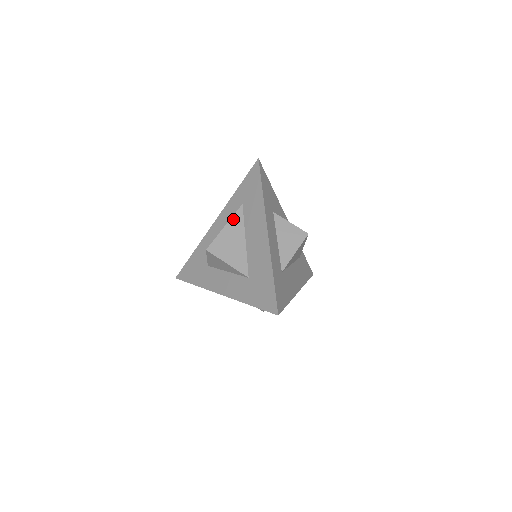
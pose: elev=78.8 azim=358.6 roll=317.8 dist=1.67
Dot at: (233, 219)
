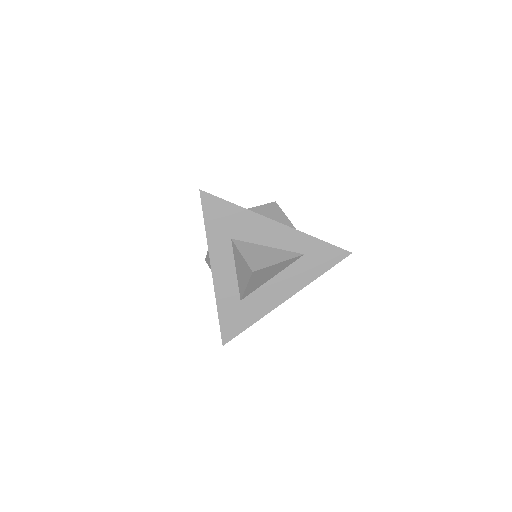
Dot at: occluded
